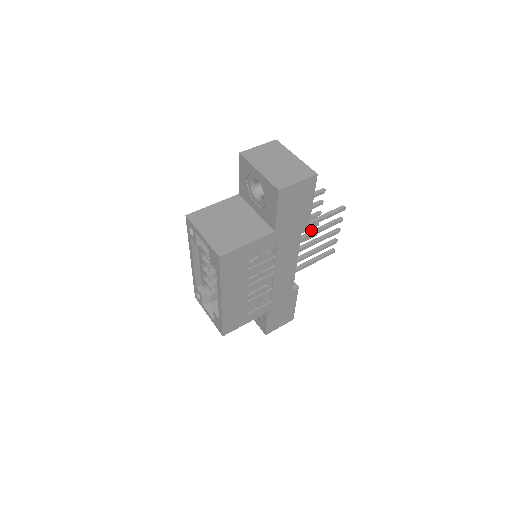
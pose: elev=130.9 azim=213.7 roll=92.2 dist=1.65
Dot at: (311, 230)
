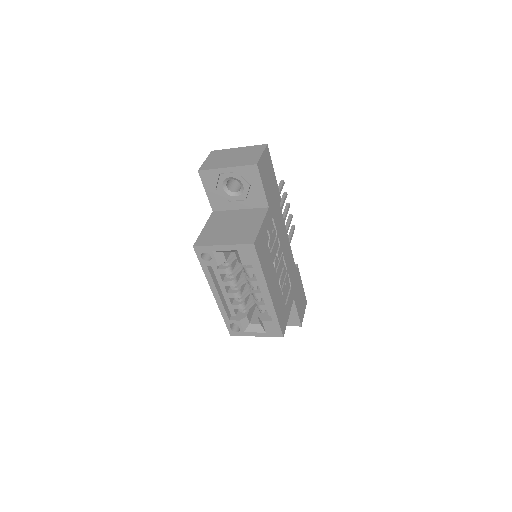
Dot at: occluded
